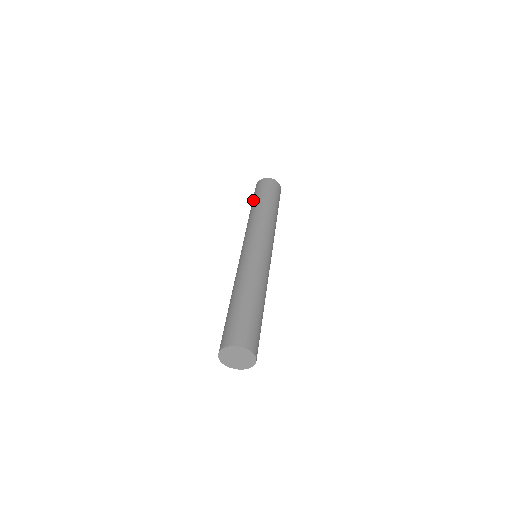
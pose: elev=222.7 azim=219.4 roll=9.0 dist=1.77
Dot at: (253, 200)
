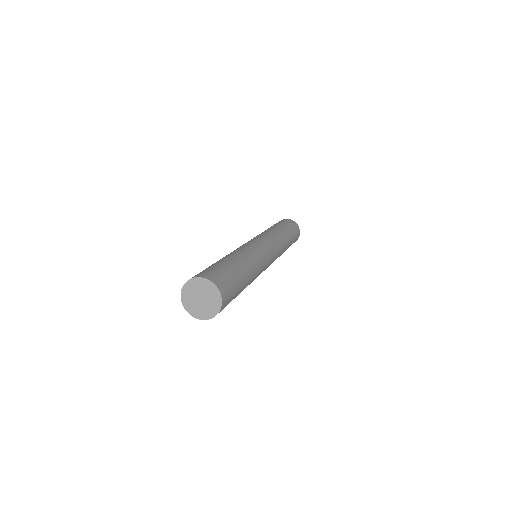
Dot at: occluded
